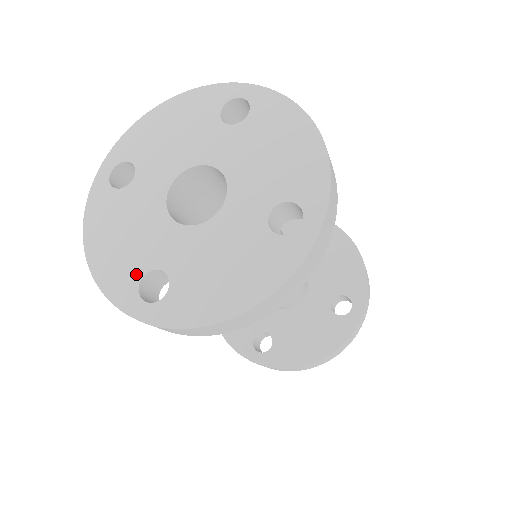
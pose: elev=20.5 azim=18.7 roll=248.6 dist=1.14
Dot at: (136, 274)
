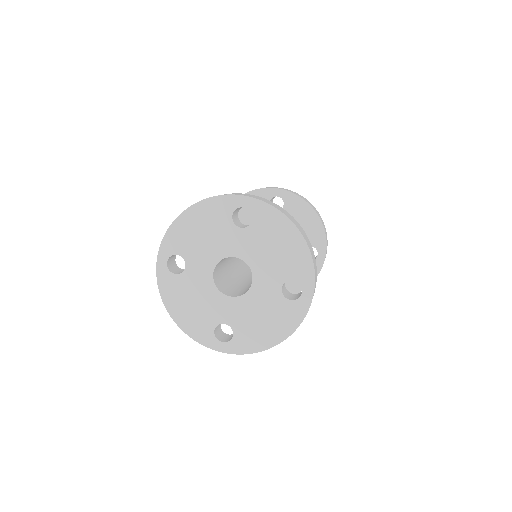
Dot at: (210, 327)
